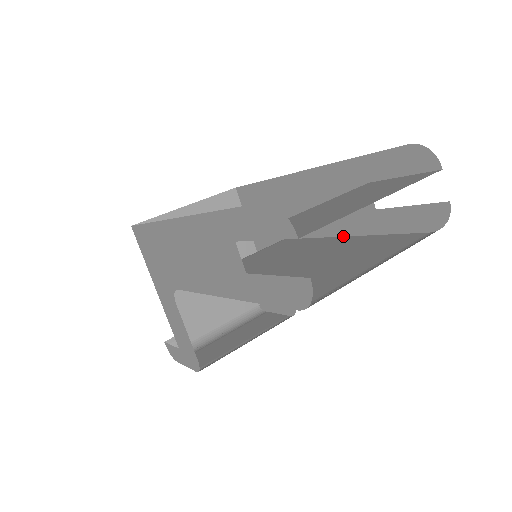
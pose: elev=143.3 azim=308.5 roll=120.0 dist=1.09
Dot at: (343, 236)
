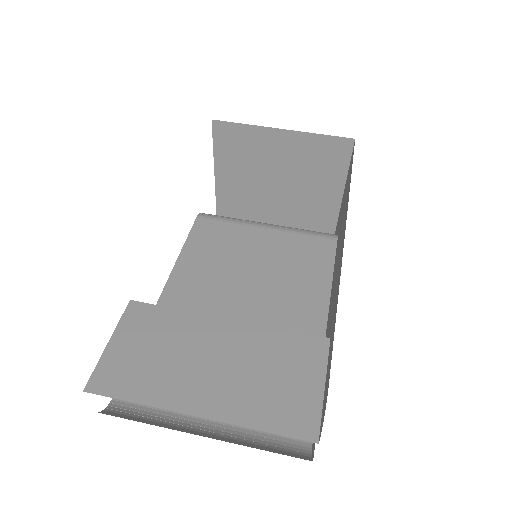
Dot at: (327, 320)
